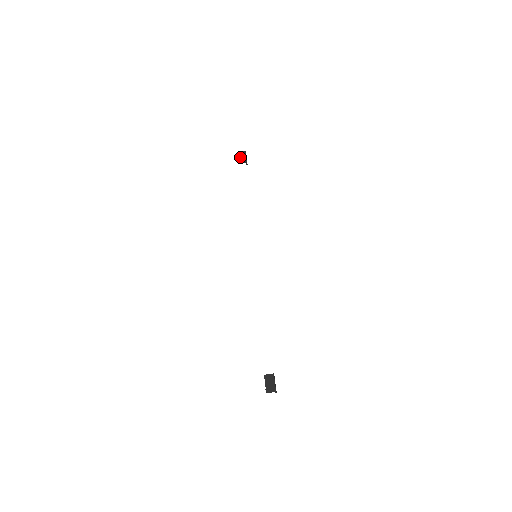
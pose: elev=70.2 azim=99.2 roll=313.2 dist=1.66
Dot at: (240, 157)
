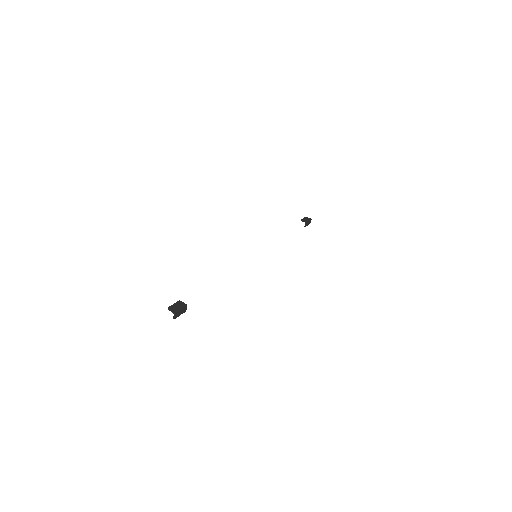
Dot at: (305, 218)
